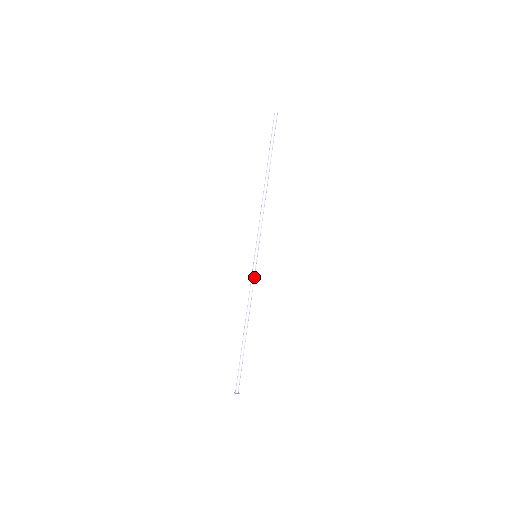
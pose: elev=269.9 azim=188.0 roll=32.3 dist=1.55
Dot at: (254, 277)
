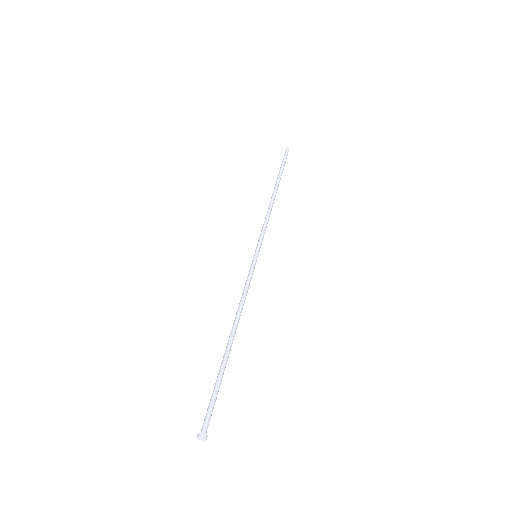
Dot at: (251, 277)
